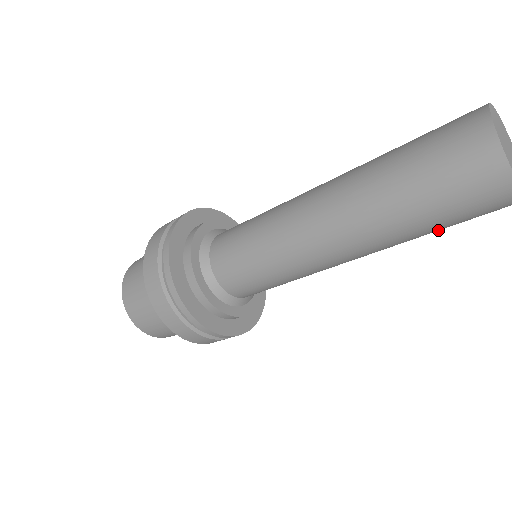
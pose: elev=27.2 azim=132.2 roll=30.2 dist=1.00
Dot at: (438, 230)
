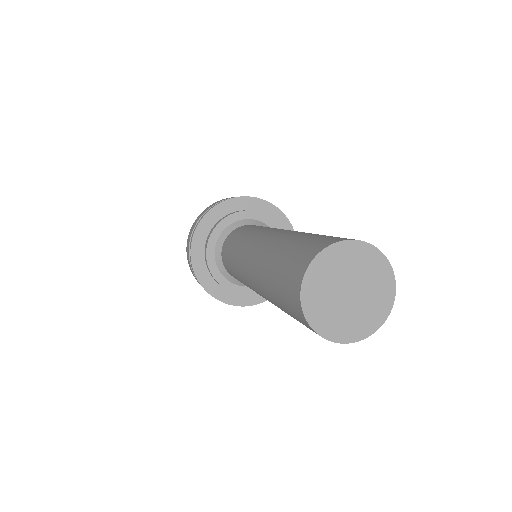
Dot at: occluded
